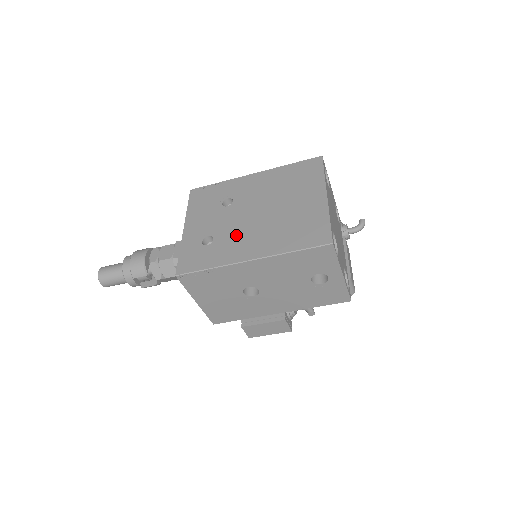
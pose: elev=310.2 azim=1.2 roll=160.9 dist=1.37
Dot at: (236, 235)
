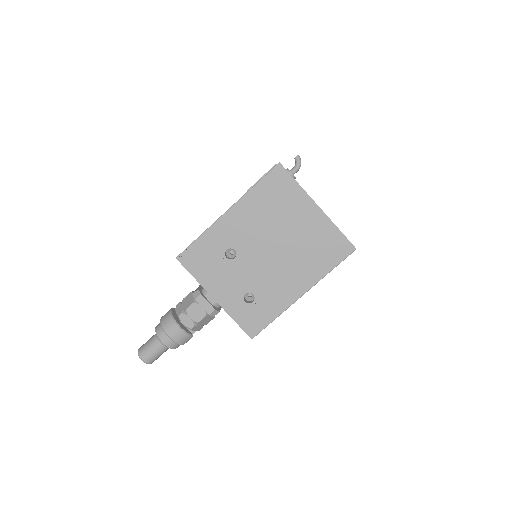
Dot at: (271, 281)
